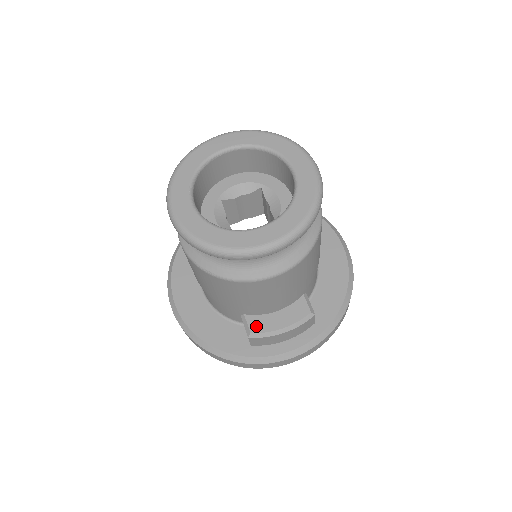
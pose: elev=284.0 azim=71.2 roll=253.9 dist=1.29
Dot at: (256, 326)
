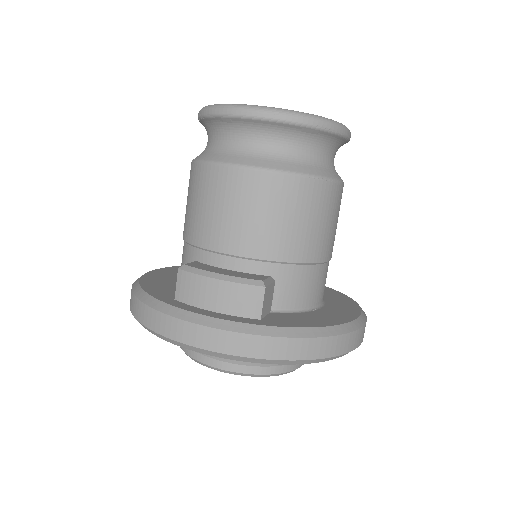
Dot at: (196, 265)
